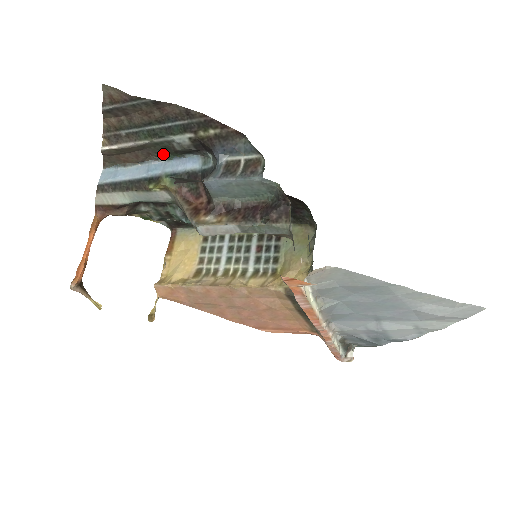
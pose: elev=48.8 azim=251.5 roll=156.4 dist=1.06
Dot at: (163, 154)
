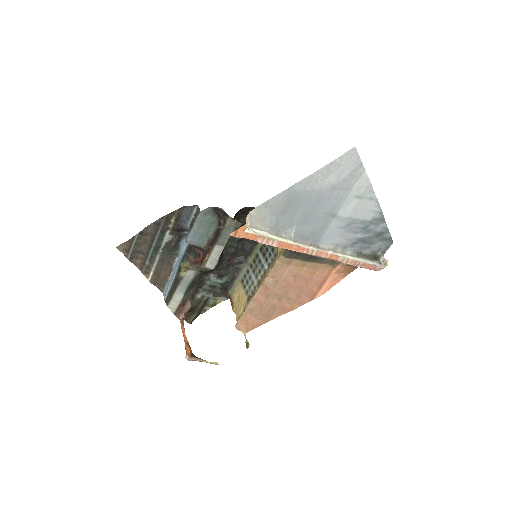
Dot at: (173, 255)
